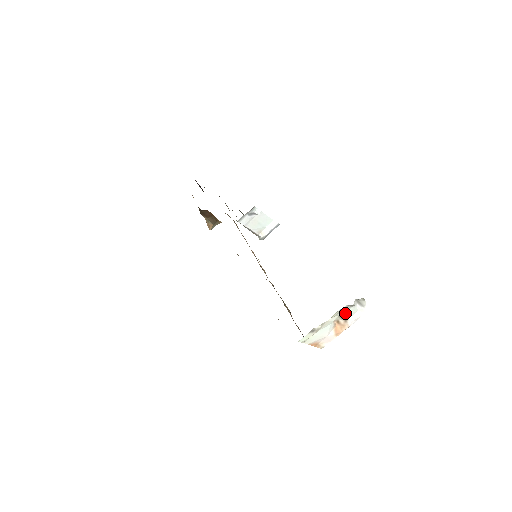
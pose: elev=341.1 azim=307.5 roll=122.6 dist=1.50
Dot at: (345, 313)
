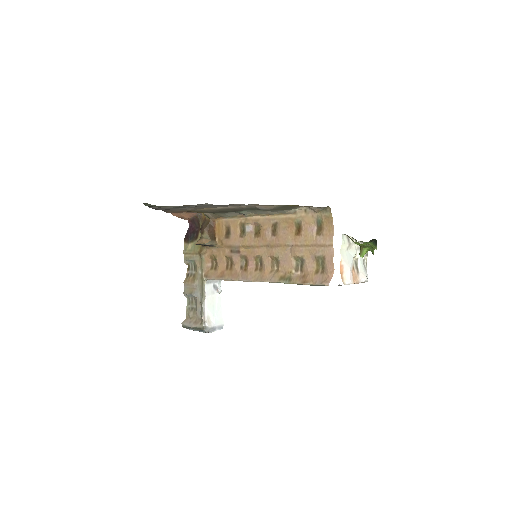
Dot at: (360, 258)
